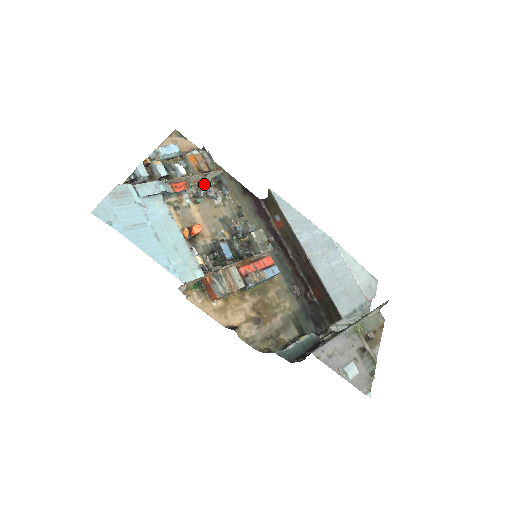
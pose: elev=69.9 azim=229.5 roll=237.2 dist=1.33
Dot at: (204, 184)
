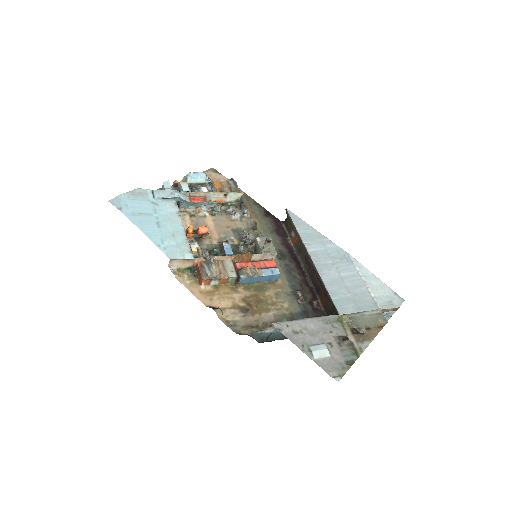
Dot at: (225, 203)
